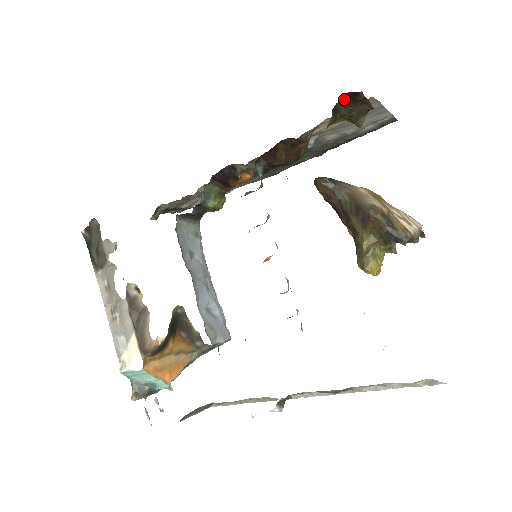
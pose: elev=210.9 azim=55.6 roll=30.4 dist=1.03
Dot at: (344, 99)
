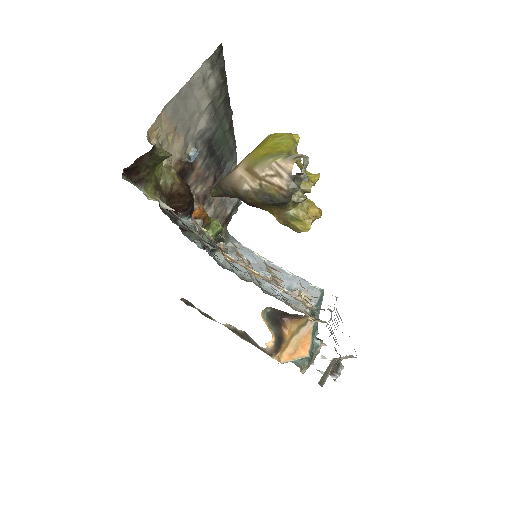
Dot at: (130, 174)
